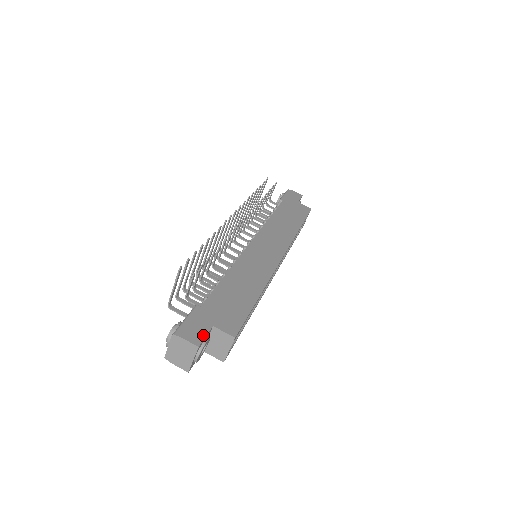
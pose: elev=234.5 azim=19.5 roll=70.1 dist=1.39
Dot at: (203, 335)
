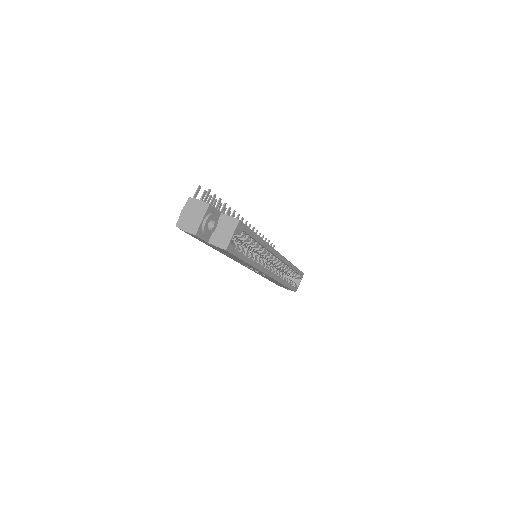
Dot at: (213, 207)
